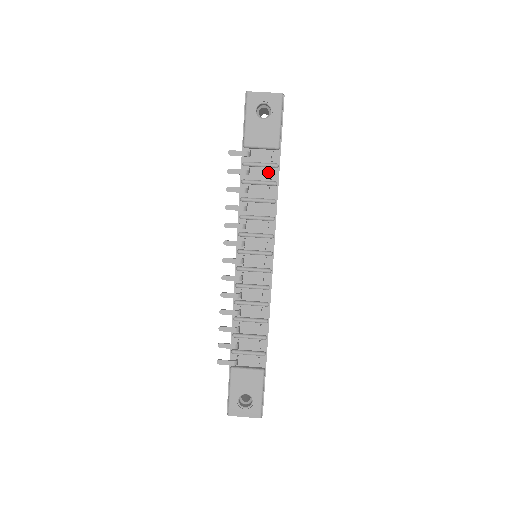
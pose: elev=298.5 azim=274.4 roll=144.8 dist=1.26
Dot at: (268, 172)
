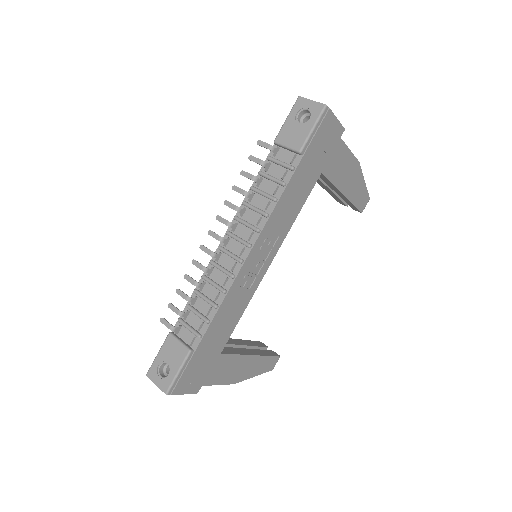
Dot at: (284, 172)
